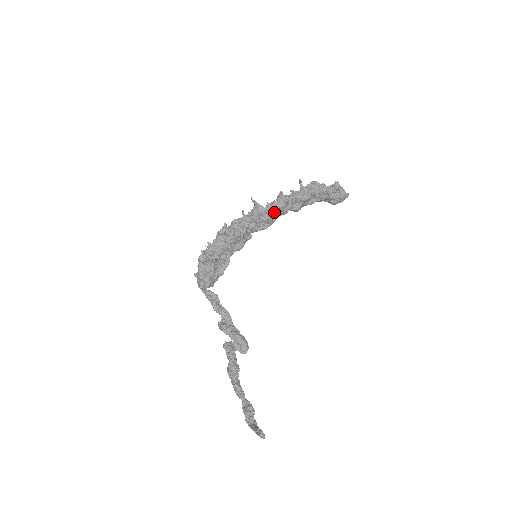
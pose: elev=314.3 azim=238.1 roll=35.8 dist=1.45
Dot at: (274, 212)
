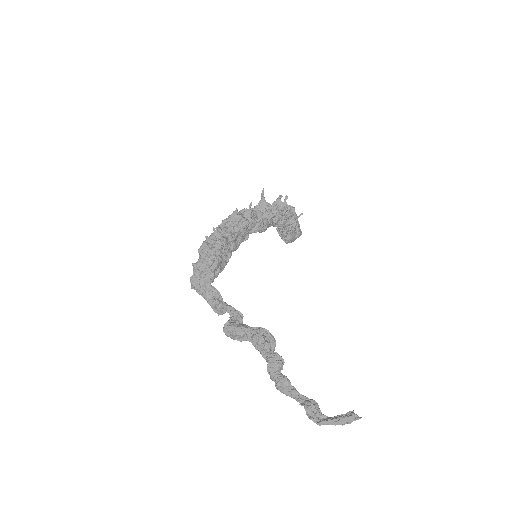
Dot at: (274, 214)
